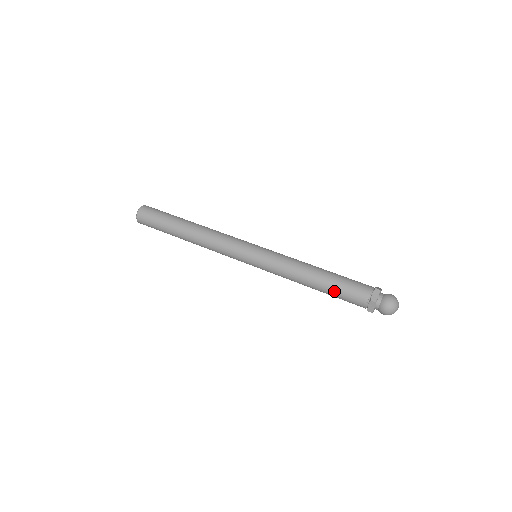
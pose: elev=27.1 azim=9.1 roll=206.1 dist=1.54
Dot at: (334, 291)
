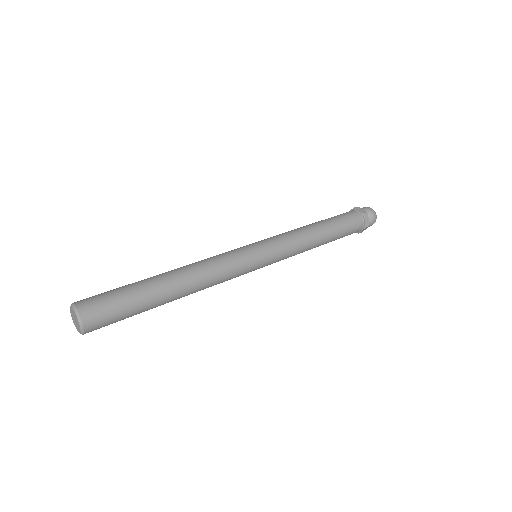
Dot at: (338, 238)
